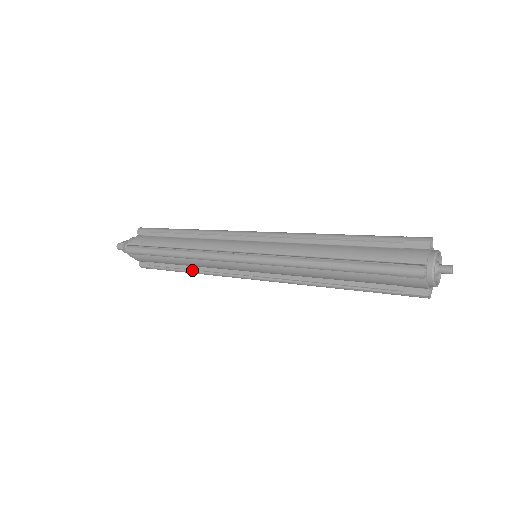
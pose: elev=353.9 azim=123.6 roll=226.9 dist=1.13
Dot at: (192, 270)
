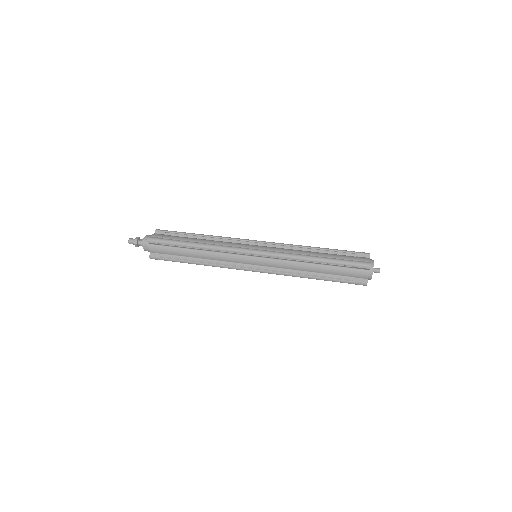
Dot at: occluded
